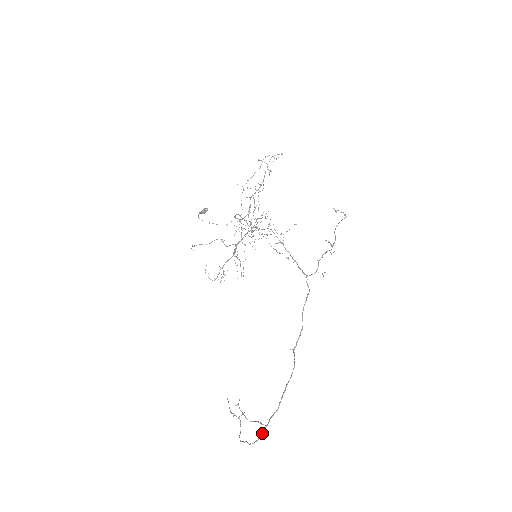
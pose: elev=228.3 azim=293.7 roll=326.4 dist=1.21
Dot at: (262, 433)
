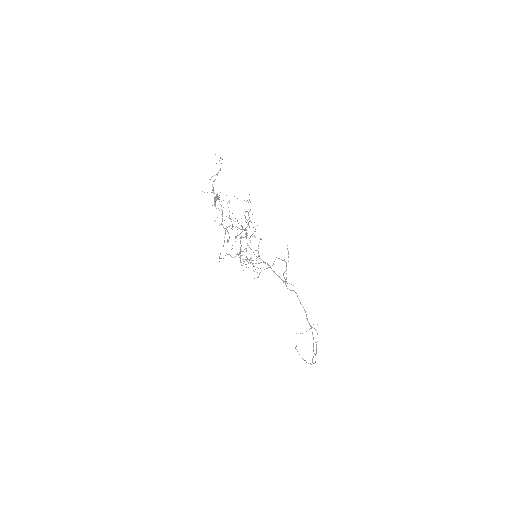
Dot at: occluded
